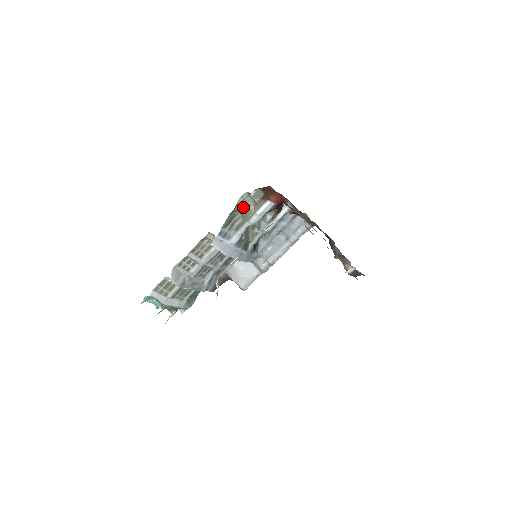
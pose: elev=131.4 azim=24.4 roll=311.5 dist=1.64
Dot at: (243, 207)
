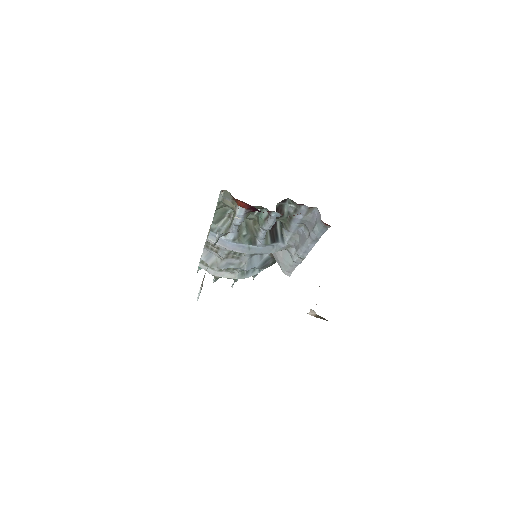
Dot at: (226, 204)
